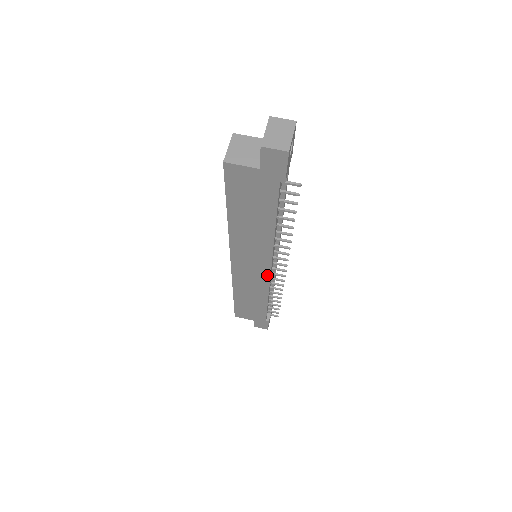
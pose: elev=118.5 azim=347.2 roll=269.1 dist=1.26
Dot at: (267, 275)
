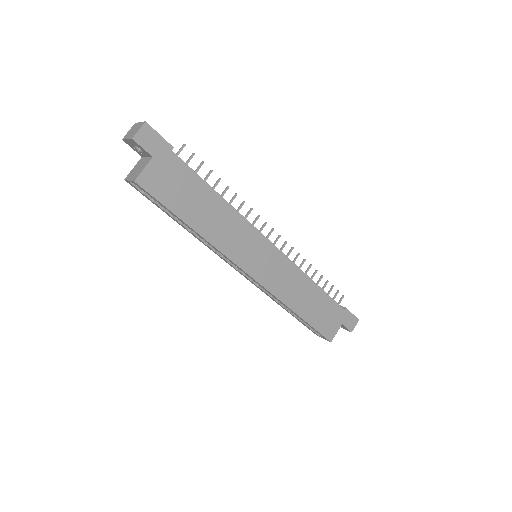
Dot at: (277, 253)
